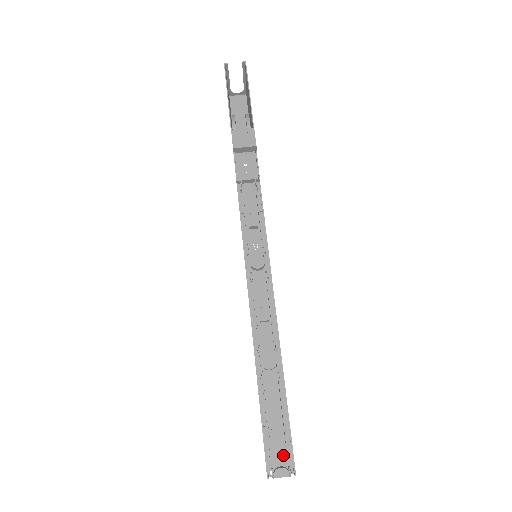
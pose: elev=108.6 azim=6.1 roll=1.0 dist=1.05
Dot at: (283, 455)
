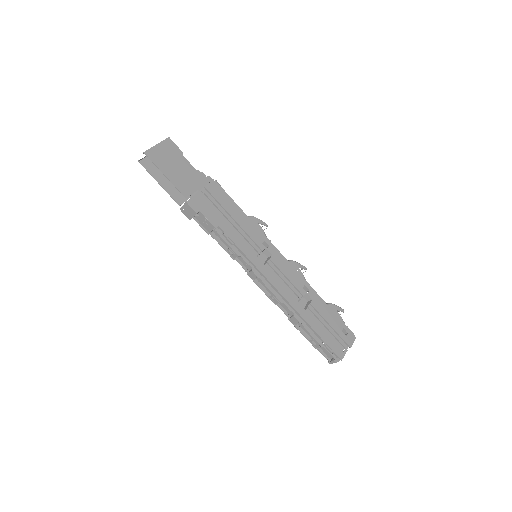
Dot at: (331, 354)
